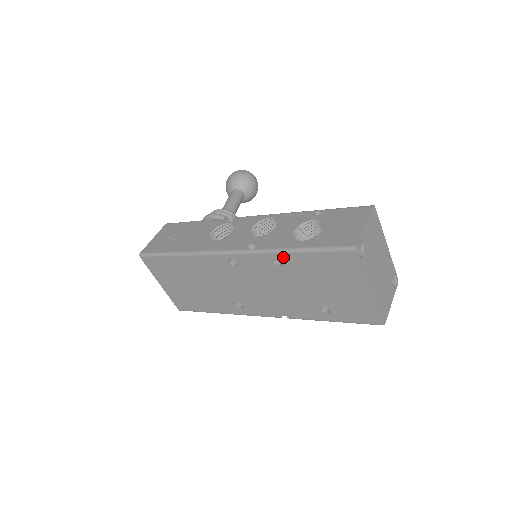
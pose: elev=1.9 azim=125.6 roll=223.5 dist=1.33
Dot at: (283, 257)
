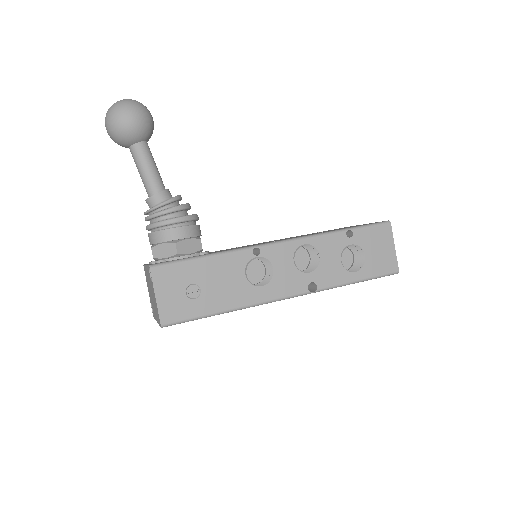
Dot at: (339, 286)
